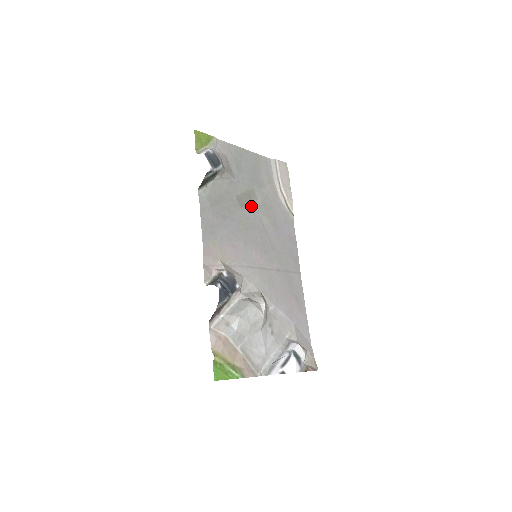
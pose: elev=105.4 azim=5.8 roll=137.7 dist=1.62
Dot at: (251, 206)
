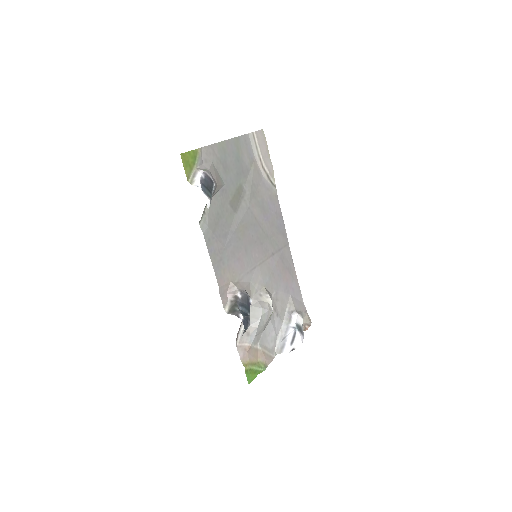
Dot at: (242, 204)
